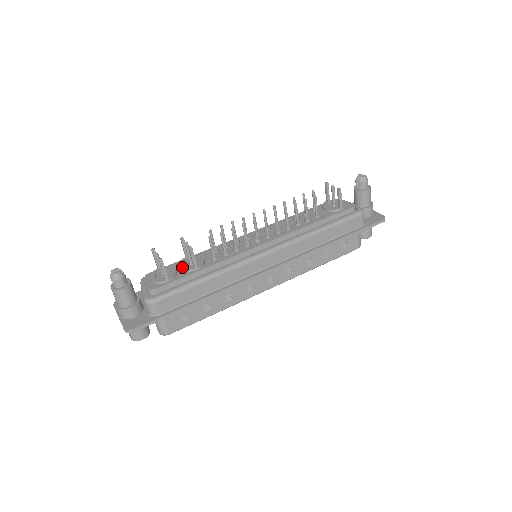
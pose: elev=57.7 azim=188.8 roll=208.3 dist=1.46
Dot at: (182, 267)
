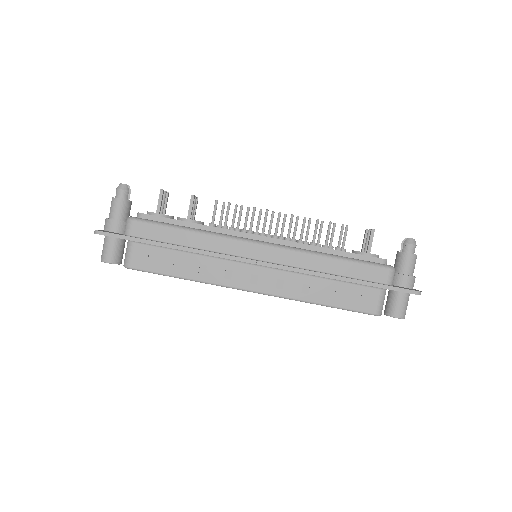
Dot at: occluded
